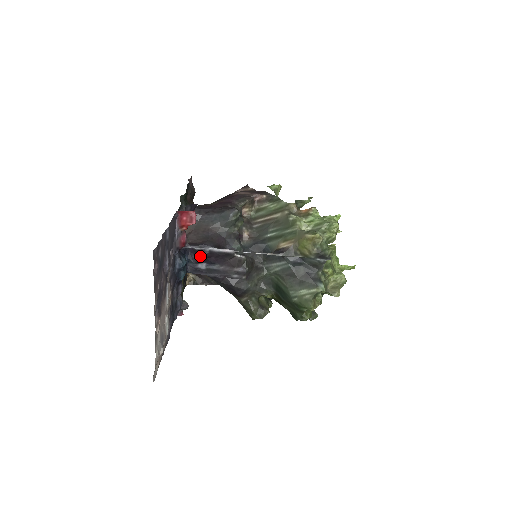
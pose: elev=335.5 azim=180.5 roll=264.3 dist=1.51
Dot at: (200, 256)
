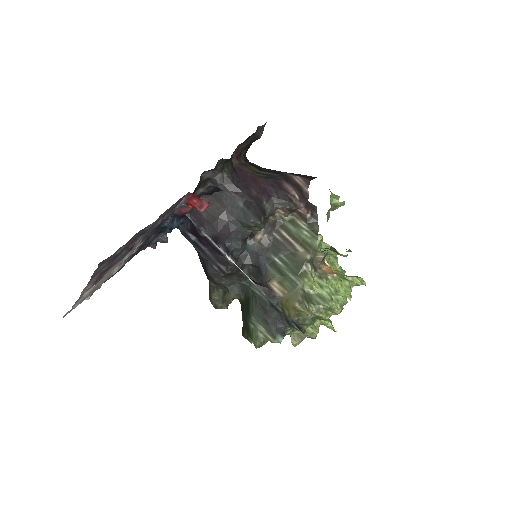
Dot at: (195, 230)
